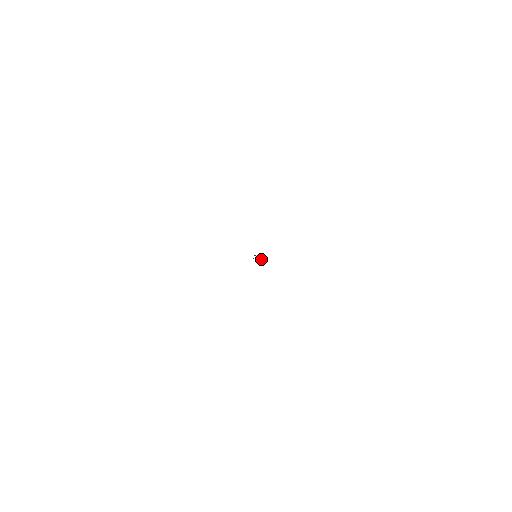
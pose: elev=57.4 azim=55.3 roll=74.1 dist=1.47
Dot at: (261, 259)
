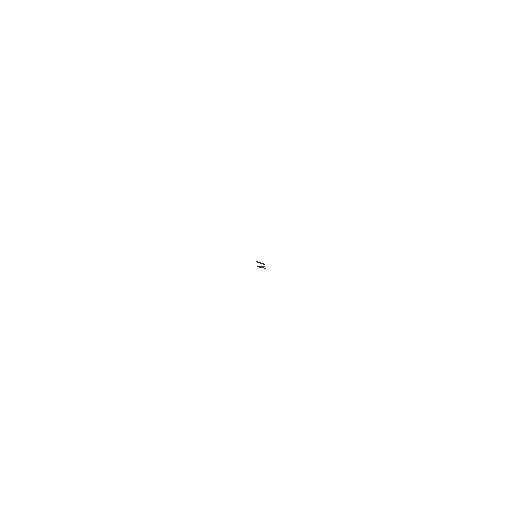
Dot at: (264, 264)
